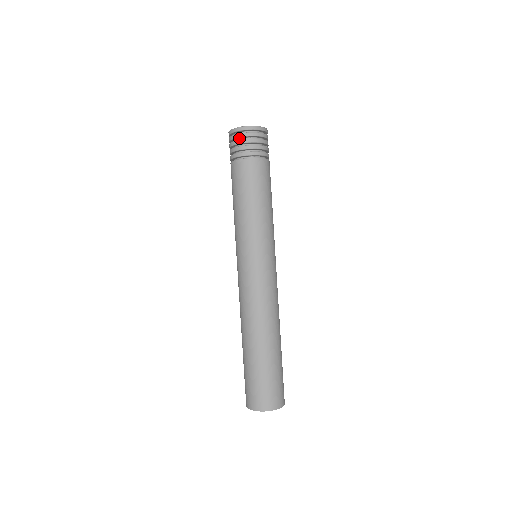
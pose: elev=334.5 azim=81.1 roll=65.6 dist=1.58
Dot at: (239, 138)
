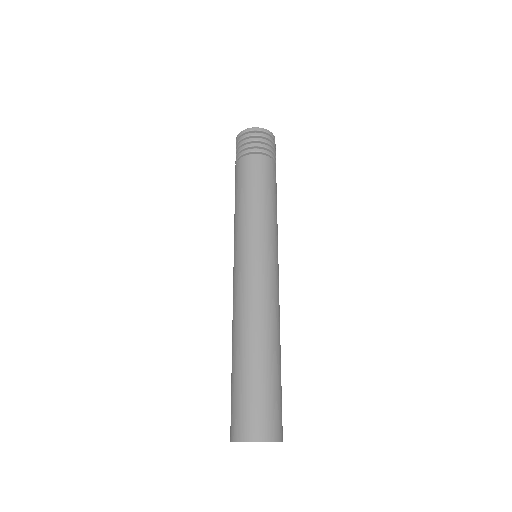
Dot at: occluded
